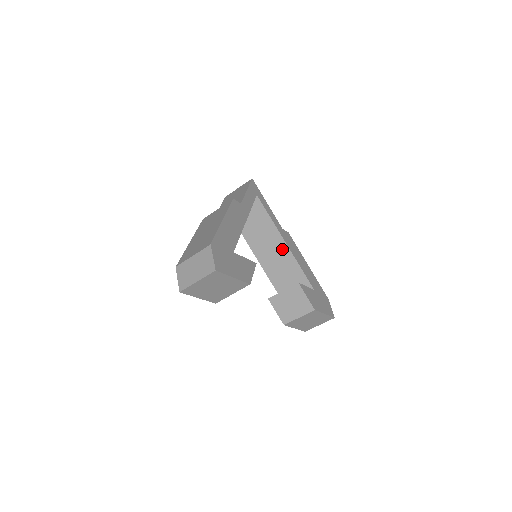
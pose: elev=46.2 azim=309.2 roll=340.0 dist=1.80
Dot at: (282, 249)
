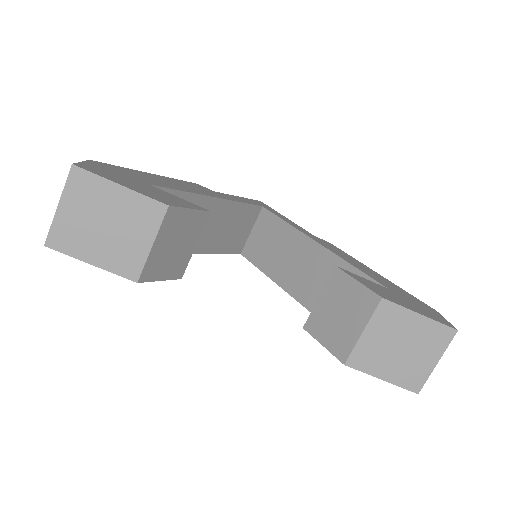
Dot at: (315, 255)
